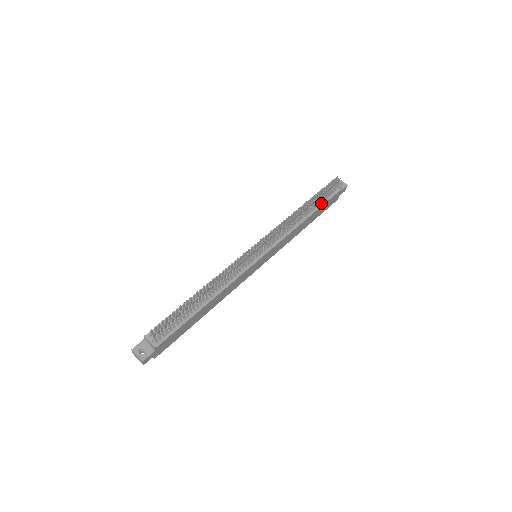
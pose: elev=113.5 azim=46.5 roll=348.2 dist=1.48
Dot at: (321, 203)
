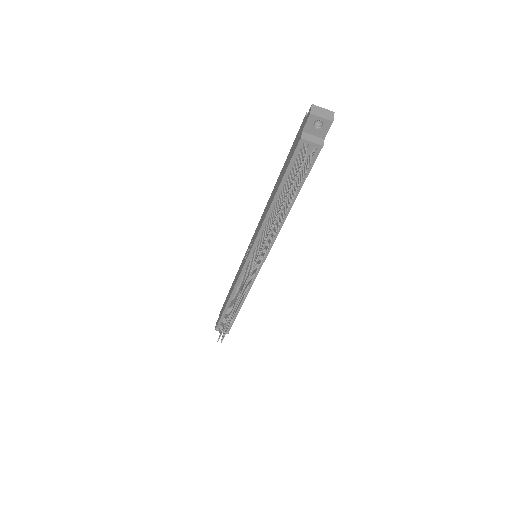
Dot at: occluded
